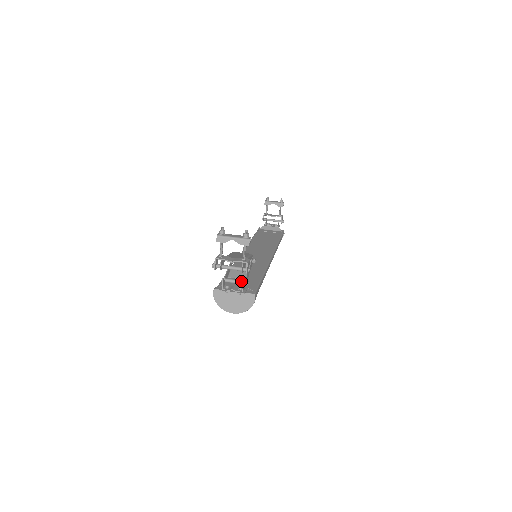
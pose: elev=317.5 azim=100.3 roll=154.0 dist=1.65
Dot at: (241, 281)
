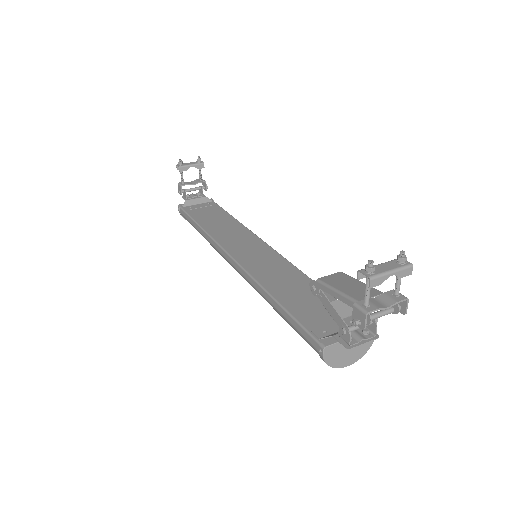
Dot at: occluded
